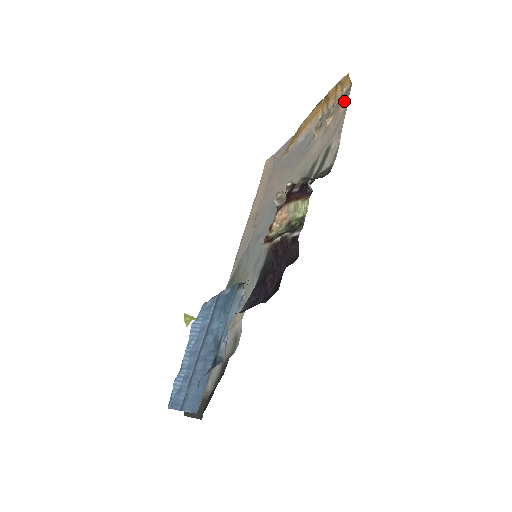
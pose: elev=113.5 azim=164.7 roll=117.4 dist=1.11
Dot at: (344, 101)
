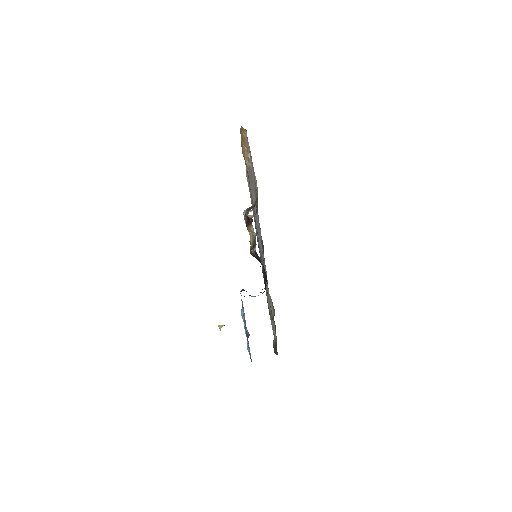
Dot at: (248, 144)
